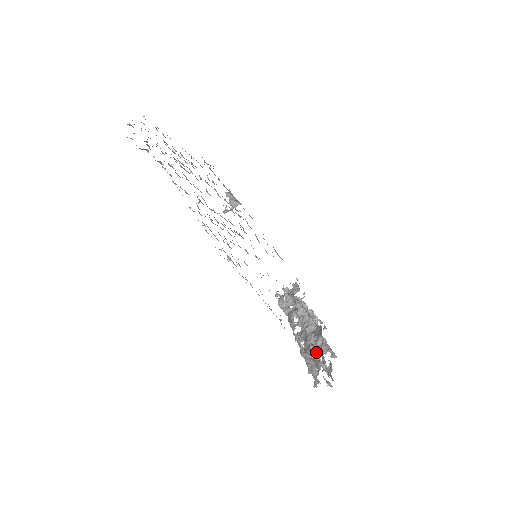
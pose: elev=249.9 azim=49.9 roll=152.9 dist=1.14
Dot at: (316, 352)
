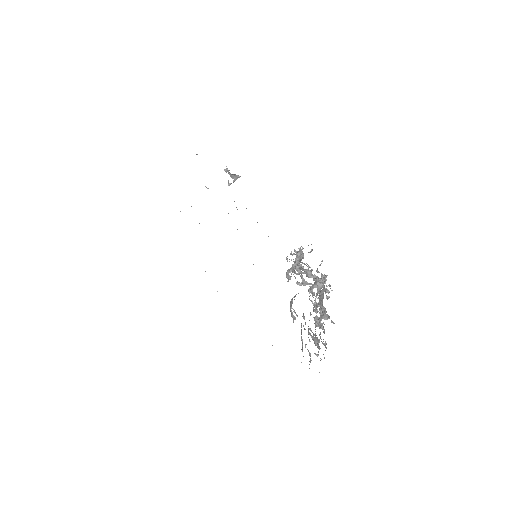
Dot at: occluded
